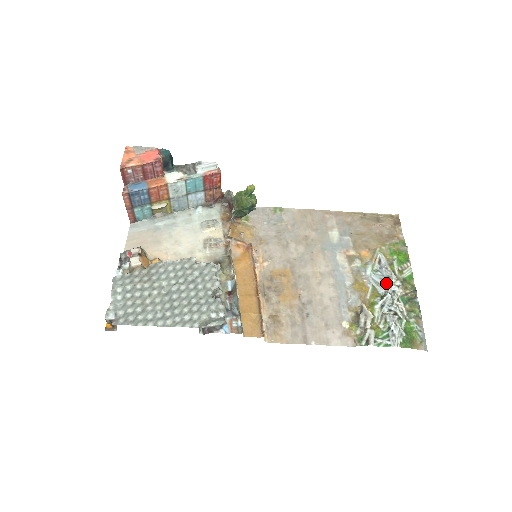
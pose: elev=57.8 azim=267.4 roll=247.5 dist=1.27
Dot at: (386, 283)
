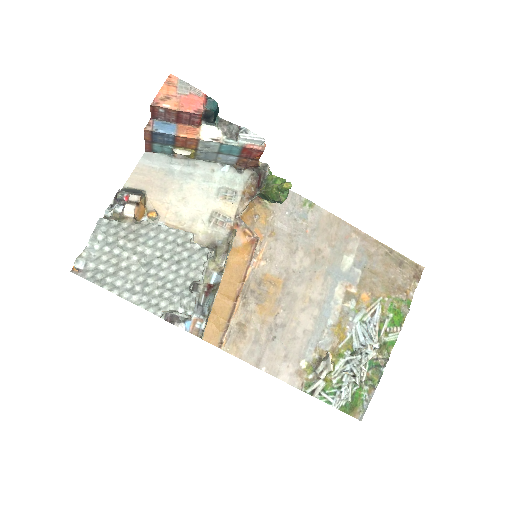
Dot at: (365, 341)
